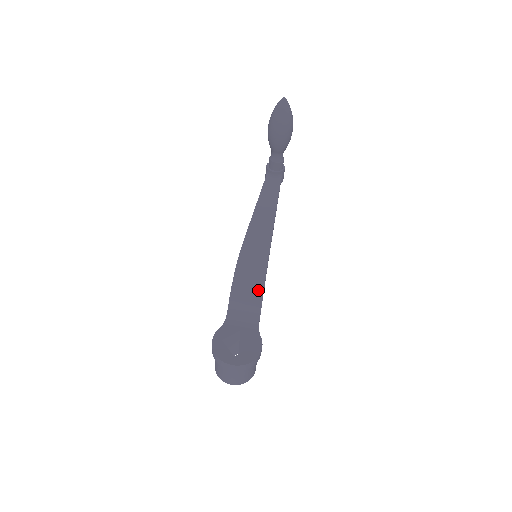
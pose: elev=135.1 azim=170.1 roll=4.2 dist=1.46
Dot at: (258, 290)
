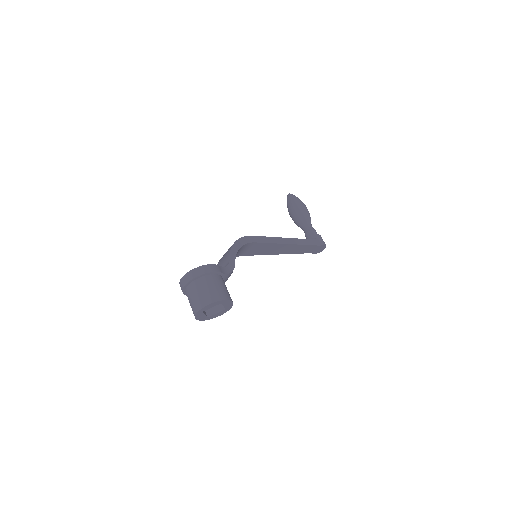
Dot at: (229, 250)
